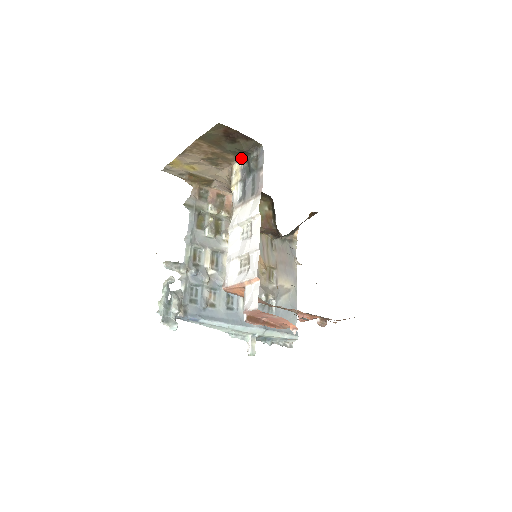
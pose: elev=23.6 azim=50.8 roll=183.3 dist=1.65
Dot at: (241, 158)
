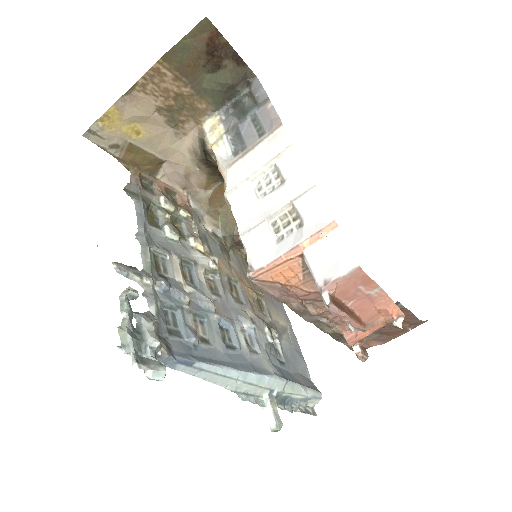
Dot at: (219, 107)
